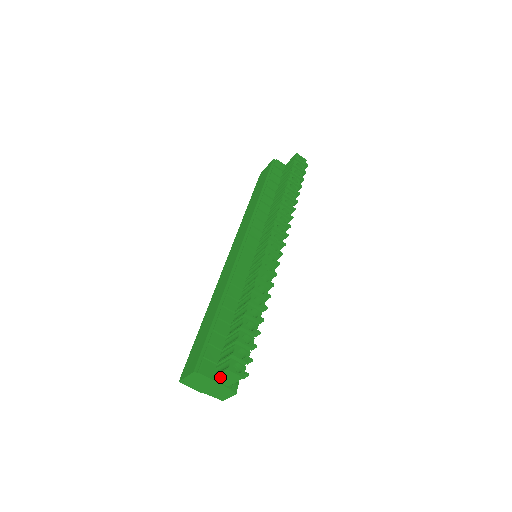
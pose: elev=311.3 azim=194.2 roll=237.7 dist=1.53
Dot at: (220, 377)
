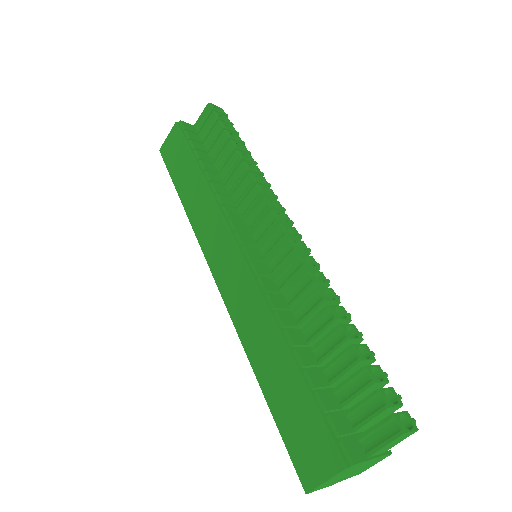
Dot at: (382, 449)
